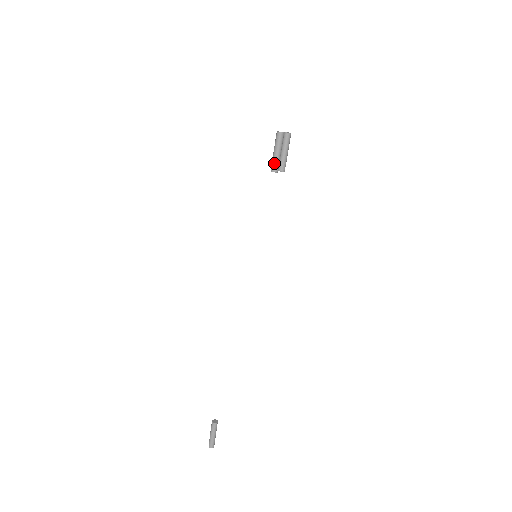
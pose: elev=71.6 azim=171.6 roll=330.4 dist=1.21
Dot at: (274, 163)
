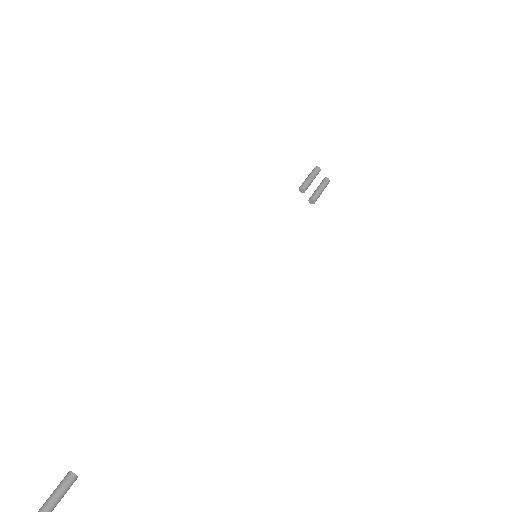
Dot at: (303, 182)
